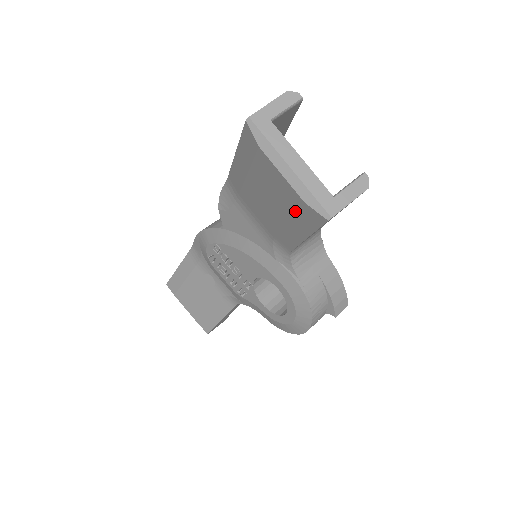
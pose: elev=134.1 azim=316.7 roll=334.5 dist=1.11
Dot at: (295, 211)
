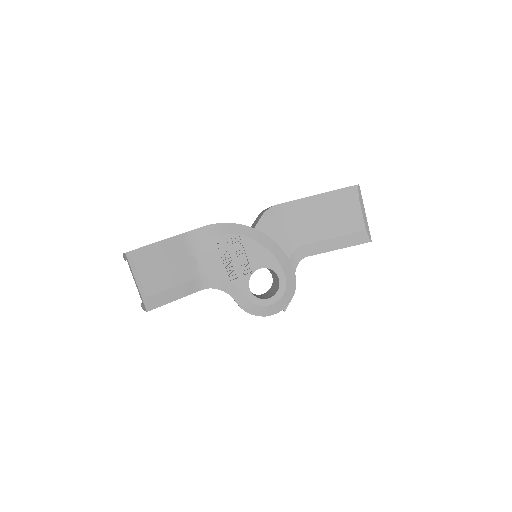
Dot at: (351, 233)
